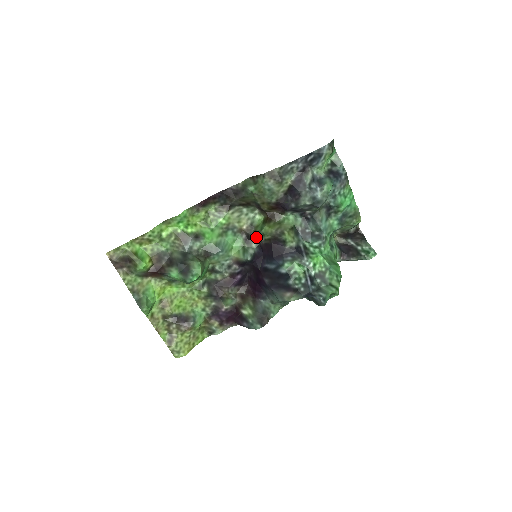
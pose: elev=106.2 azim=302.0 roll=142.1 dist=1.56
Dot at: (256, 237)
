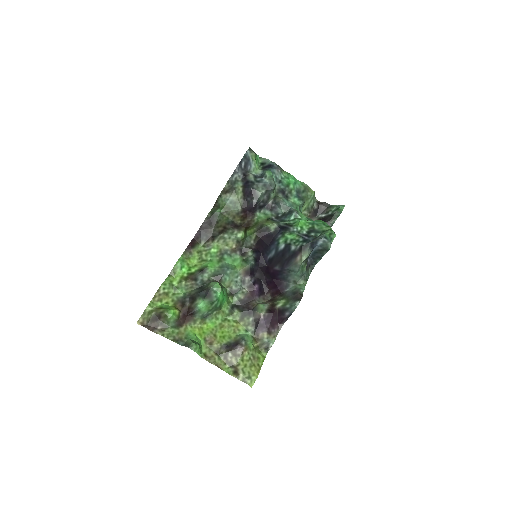
Dot at: (247, 245)
